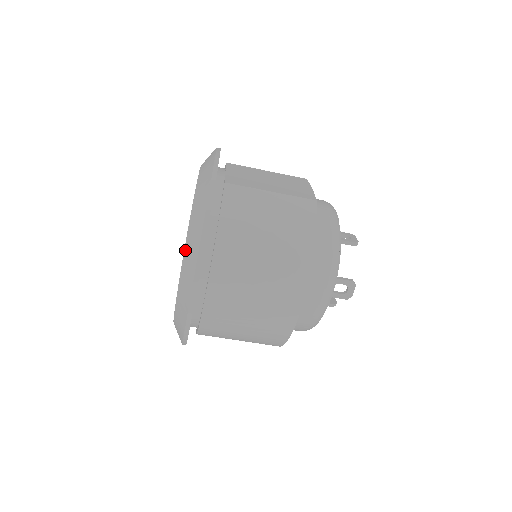
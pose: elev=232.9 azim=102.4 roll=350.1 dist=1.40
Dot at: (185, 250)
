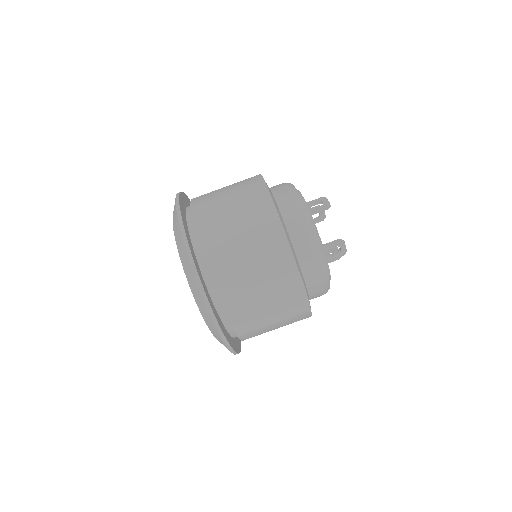
Dot at: occluded
